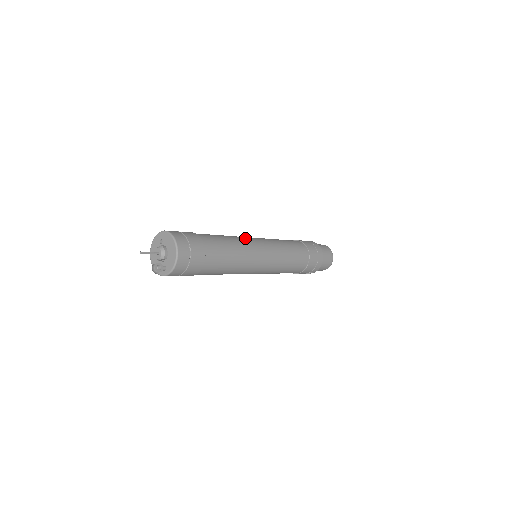
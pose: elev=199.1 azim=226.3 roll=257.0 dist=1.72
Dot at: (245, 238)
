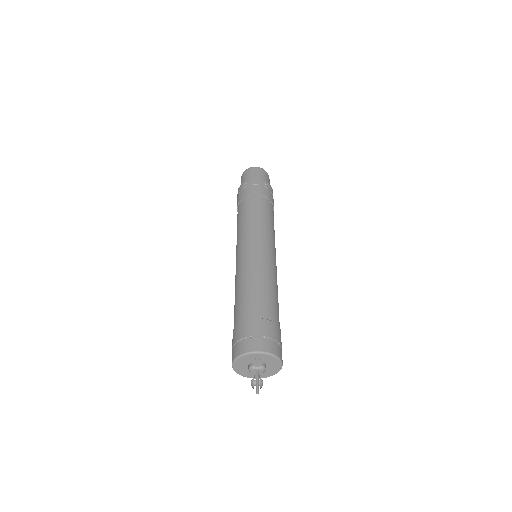
Dot at: (270, 265)
